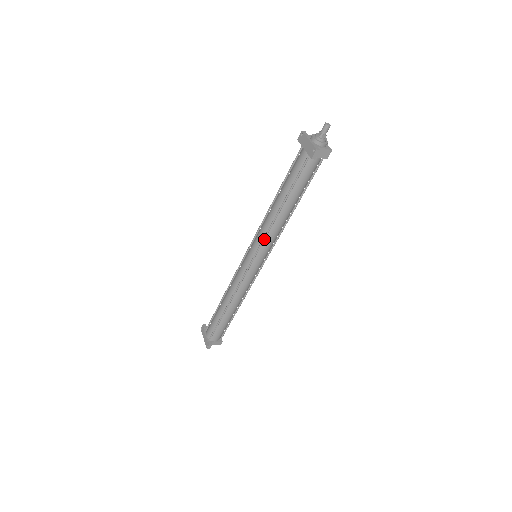
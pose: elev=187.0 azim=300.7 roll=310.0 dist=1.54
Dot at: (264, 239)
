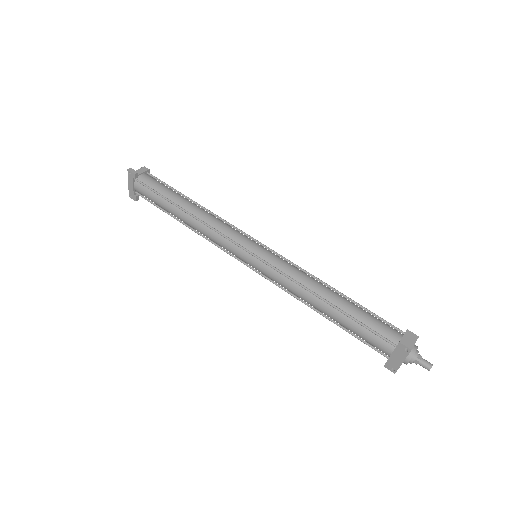
Dot at: (279, 287)
